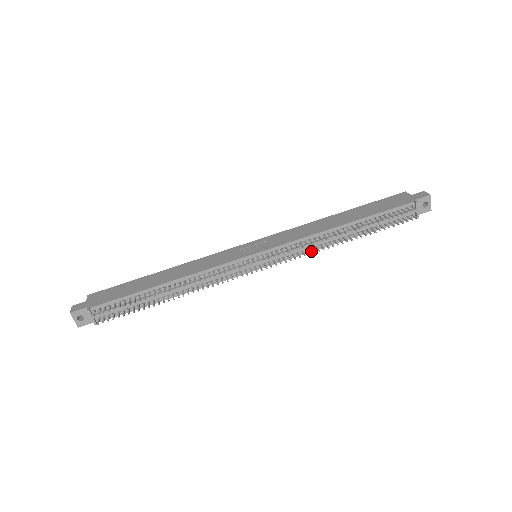
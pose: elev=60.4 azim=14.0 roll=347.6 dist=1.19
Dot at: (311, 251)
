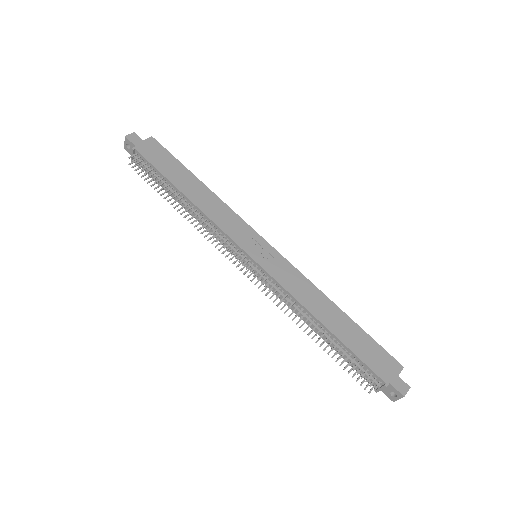
Dot at: (286, 304)
